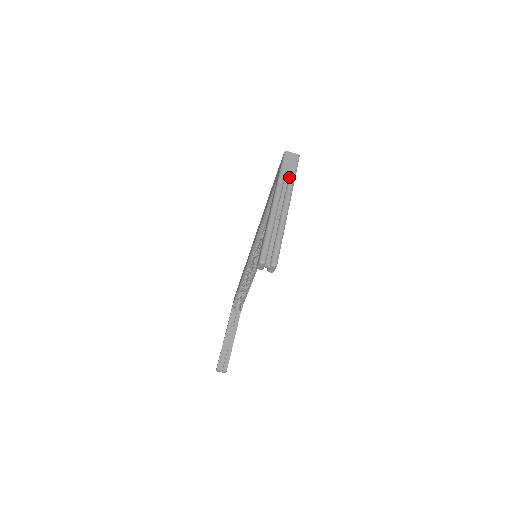
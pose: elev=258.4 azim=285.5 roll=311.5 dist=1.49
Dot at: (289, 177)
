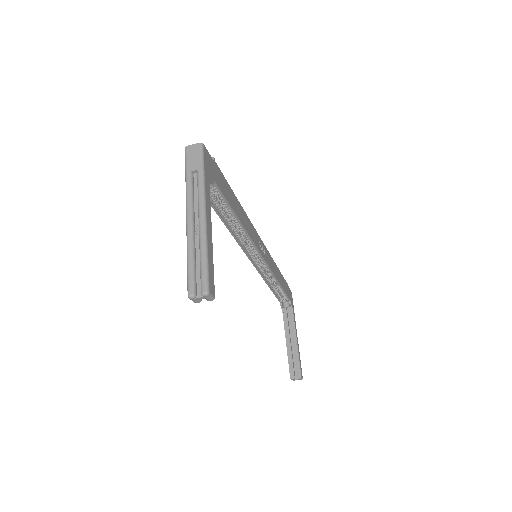
Dot at: (197, 176)
